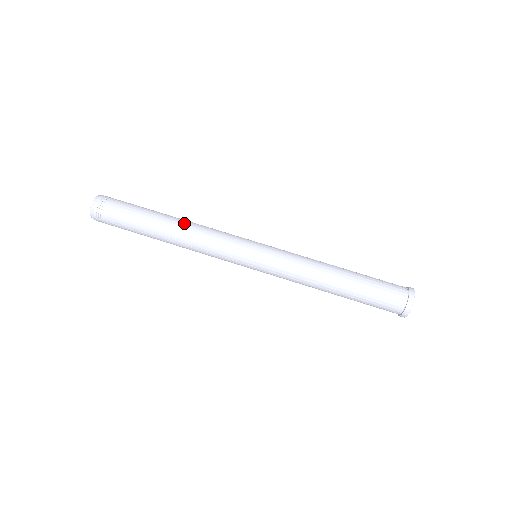
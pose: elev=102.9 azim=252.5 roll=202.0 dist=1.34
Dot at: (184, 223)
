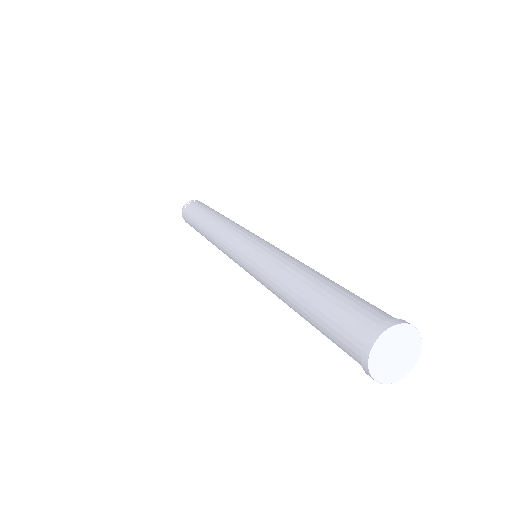
Dot at: occluded
